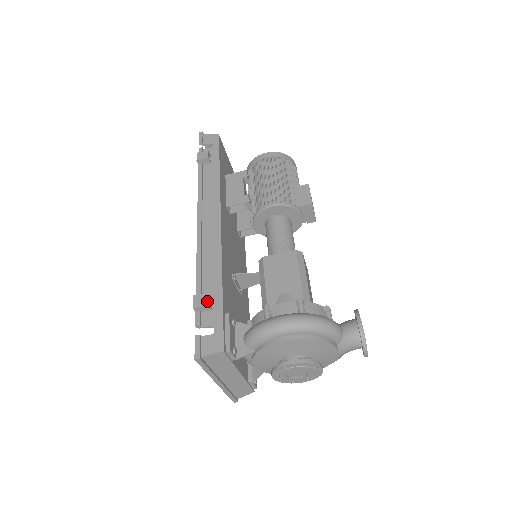
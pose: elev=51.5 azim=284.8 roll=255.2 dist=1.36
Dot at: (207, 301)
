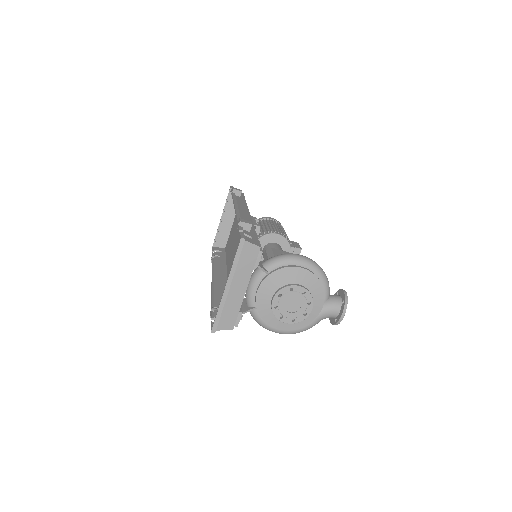
Dot at: (251, 223)
